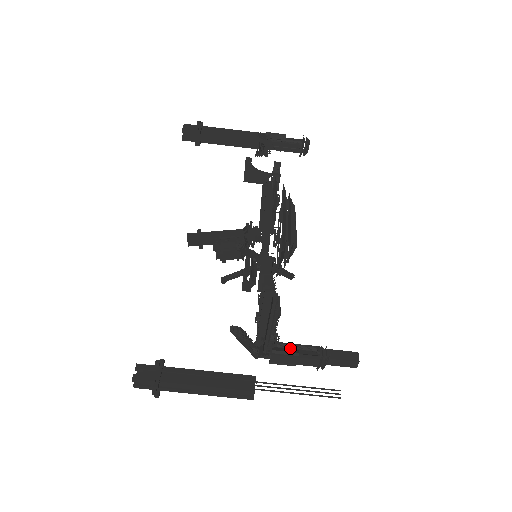
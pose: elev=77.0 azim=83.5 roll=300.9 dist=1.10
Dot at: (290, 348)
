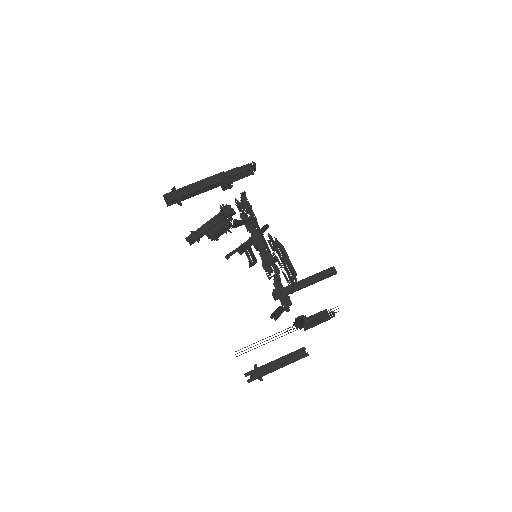
Dot at: (313, 320)
